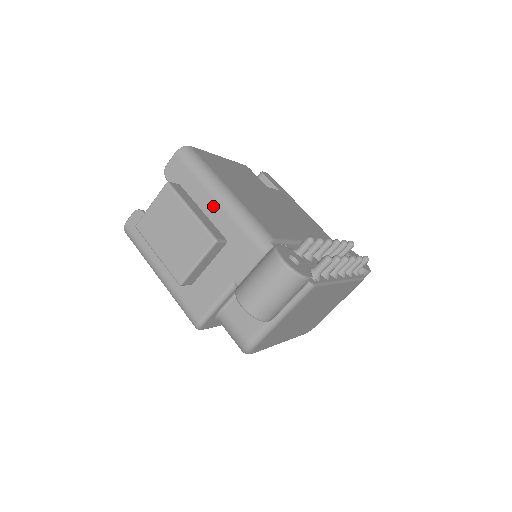
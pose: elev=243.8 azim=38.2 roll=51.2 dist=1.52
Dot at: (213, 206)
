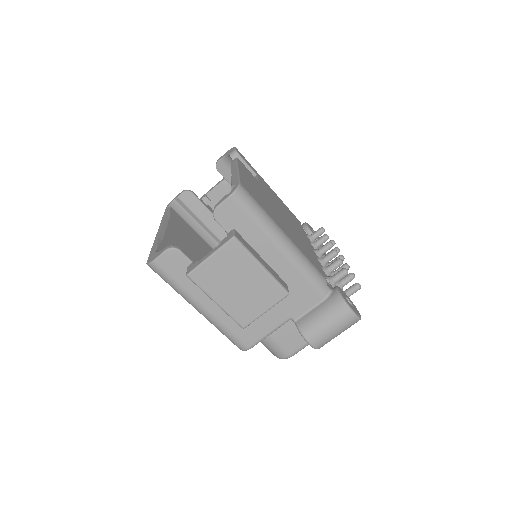
Dot at: (275, 255)
